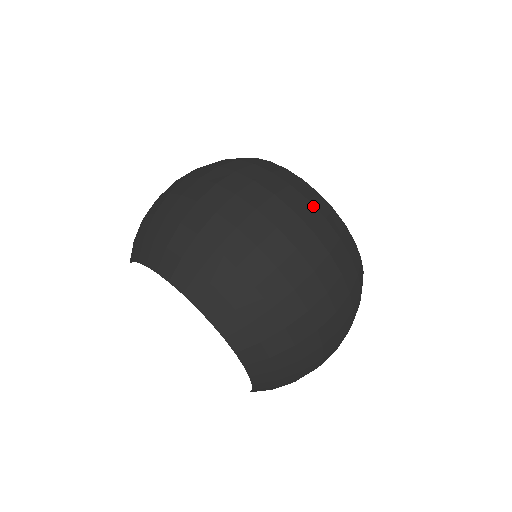
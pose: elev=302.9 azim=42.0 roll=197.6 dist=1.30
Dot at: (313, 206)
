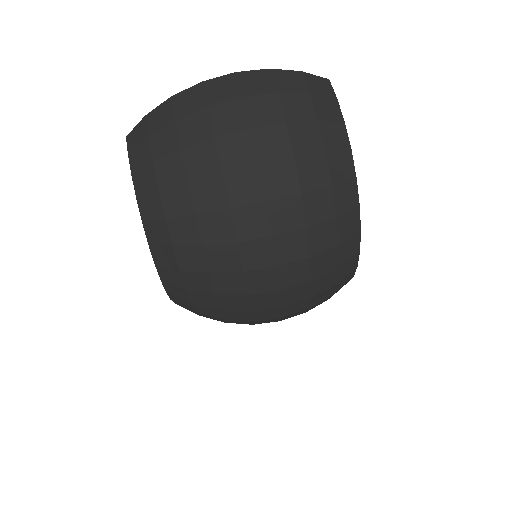
Dot at: (335, 288)
